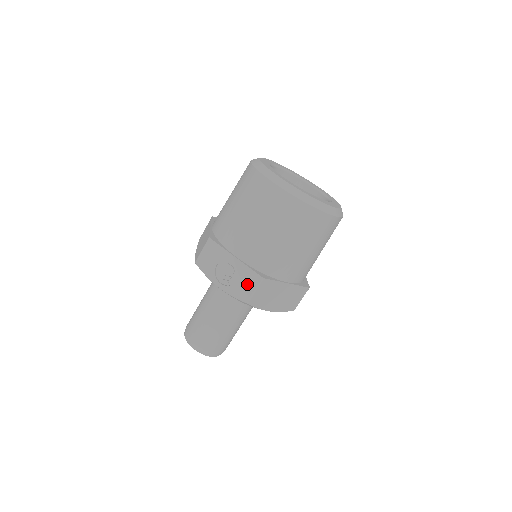
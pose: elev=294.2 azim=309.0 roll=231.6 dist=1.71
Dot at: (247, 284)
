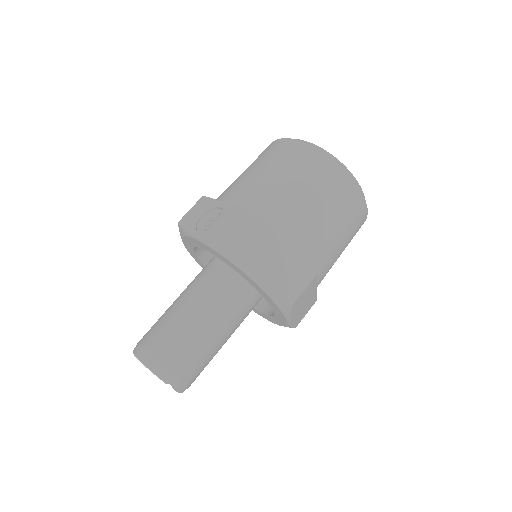
Dot at: (230, 222)
